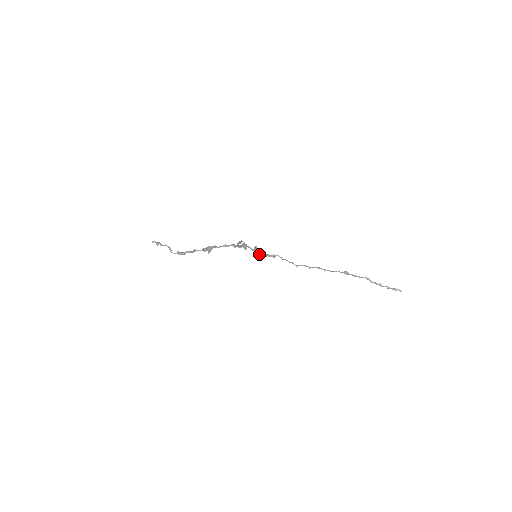
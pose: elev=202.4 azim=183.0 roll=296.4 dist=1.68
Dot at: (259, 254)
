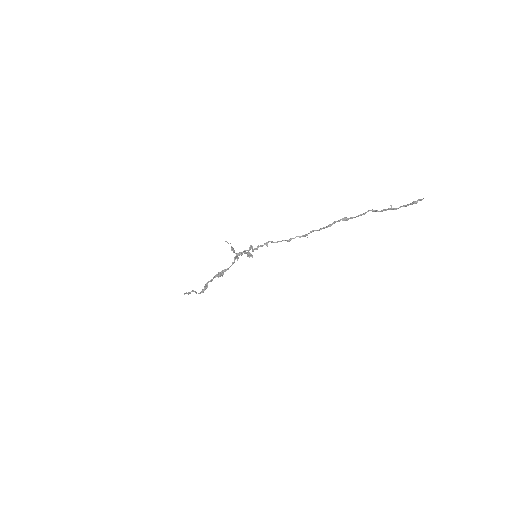
Dot at: (253, 250)
